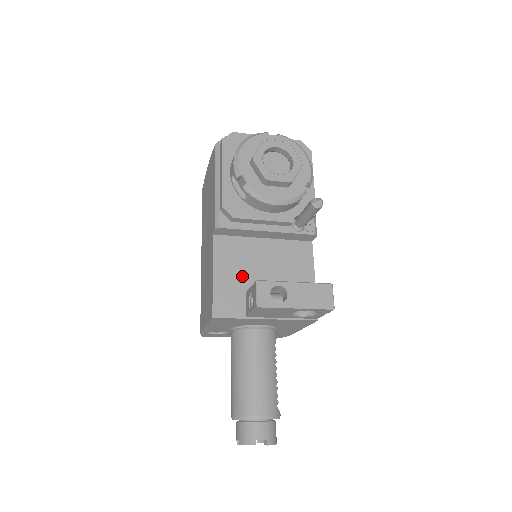
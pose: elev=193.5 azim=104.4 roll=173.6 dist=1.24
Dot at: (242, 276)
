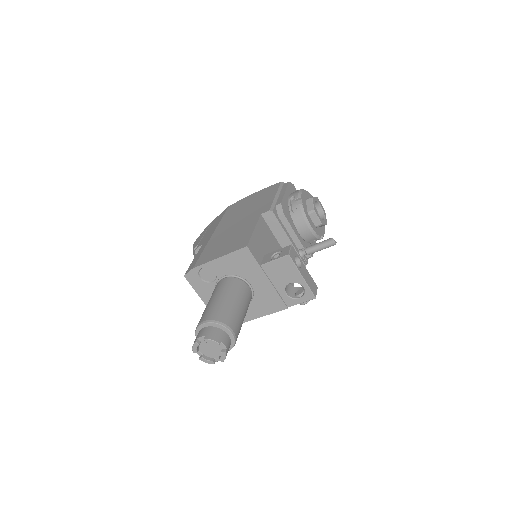
Dot at: (265, 246)
